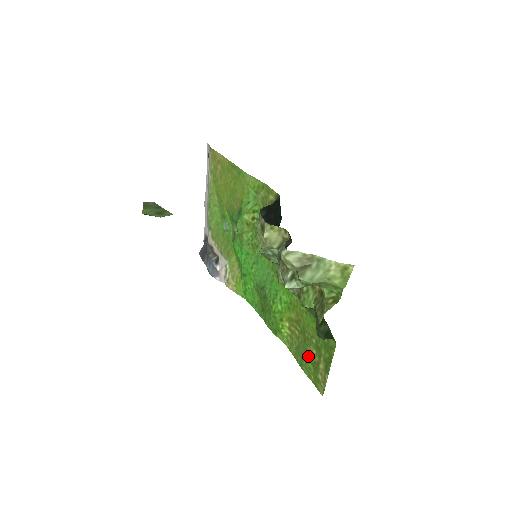
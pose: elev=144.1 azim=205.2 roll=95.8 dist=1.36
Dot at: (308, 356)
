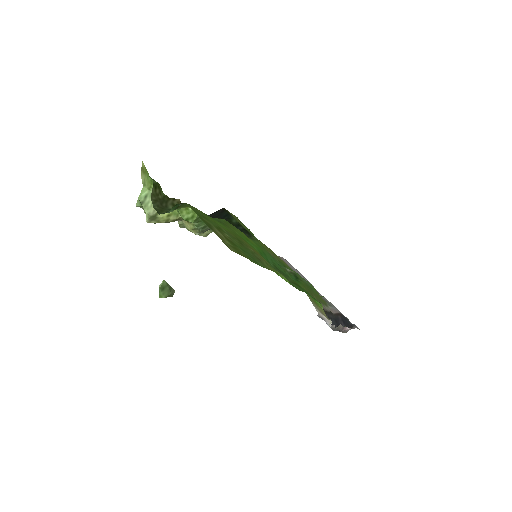
Dot at: (239, 247)
